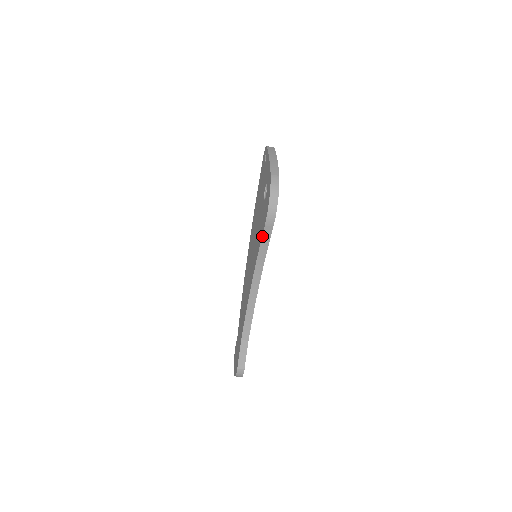
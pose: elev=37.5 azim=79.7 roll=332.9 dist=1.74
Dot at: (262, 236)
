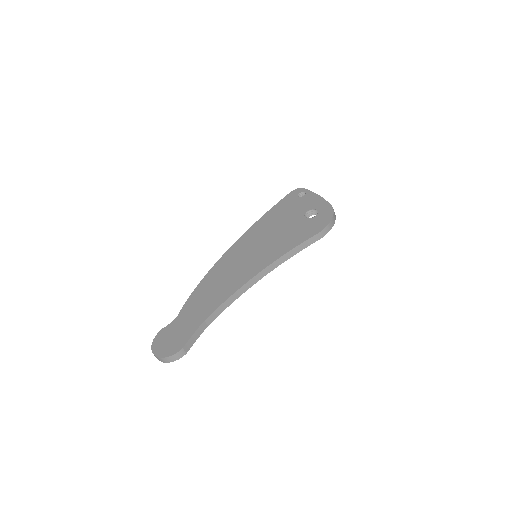
Dot at: (306, 240)
